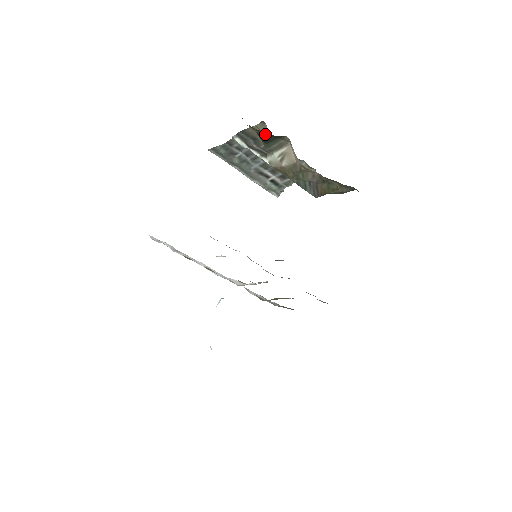
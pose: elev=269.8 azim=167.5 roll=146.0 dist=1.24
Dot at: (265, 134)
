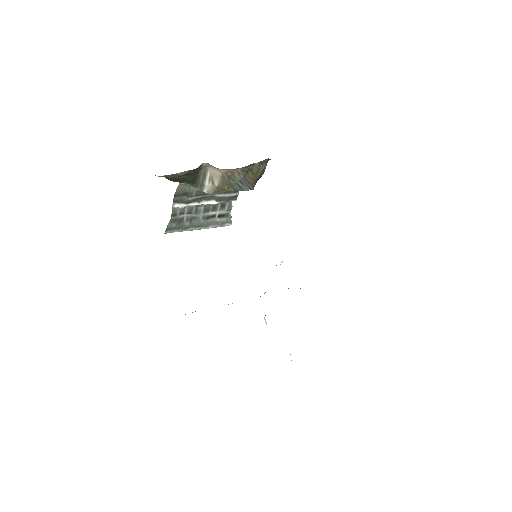
Dot at: (190, 175)
